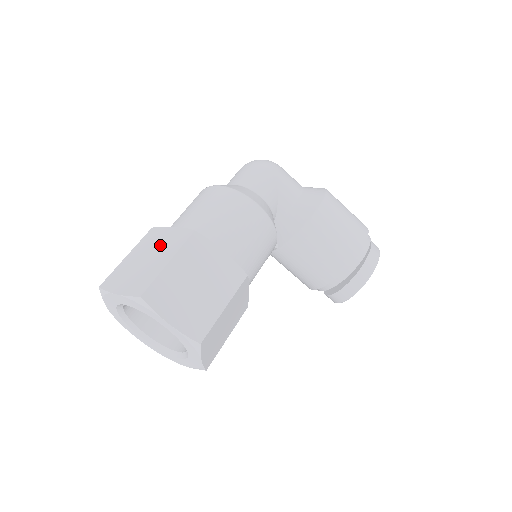
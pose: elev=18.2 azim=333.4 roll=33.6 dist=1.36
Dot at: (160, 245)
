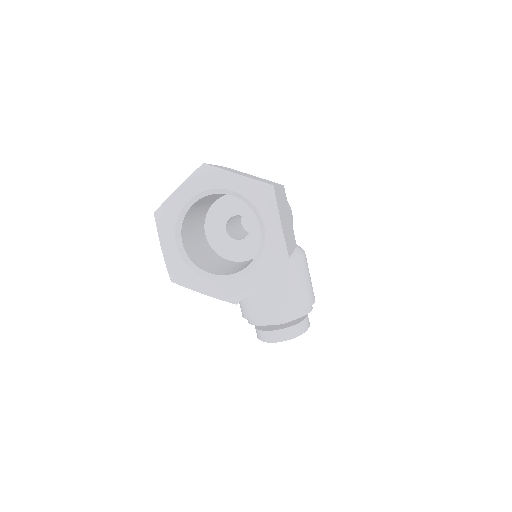
Dot at: (253, 176)
